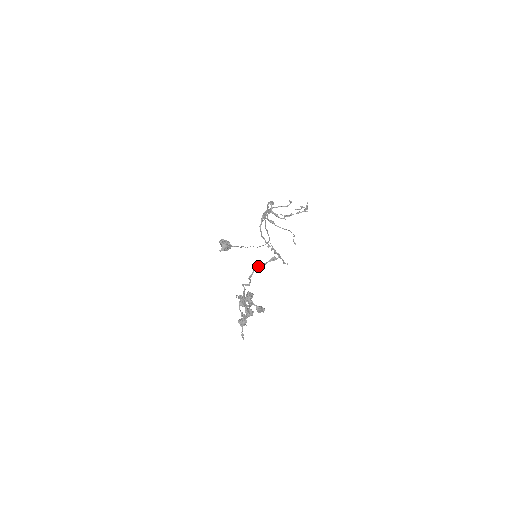
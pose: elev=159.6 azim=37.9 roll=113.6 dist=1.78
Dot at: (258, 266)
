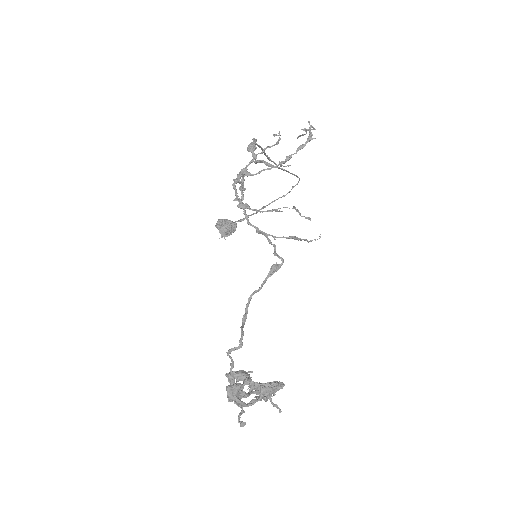
Dot at: (251, 294)
